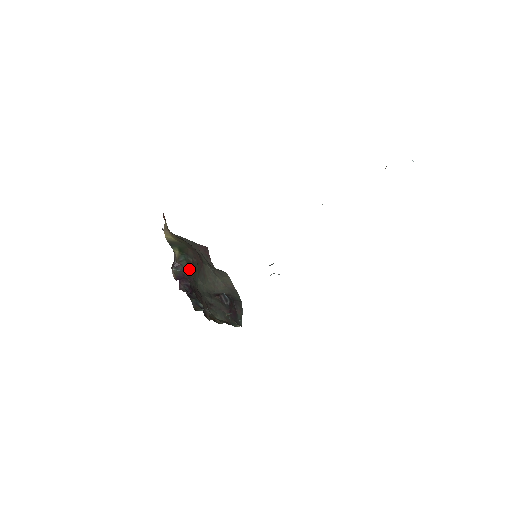
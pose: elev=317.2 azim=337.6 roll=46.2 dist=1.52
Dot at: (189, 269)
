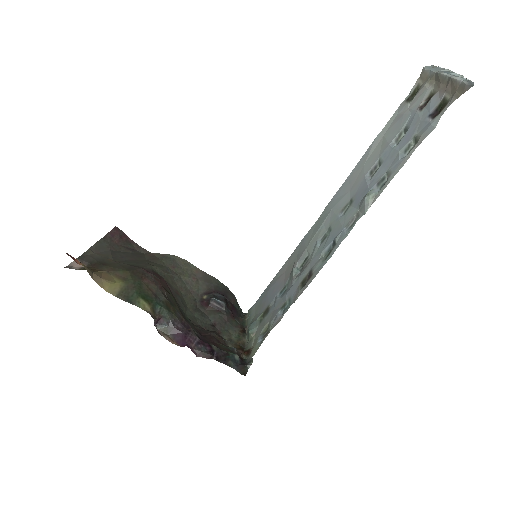
Dot at: (174, 314)
